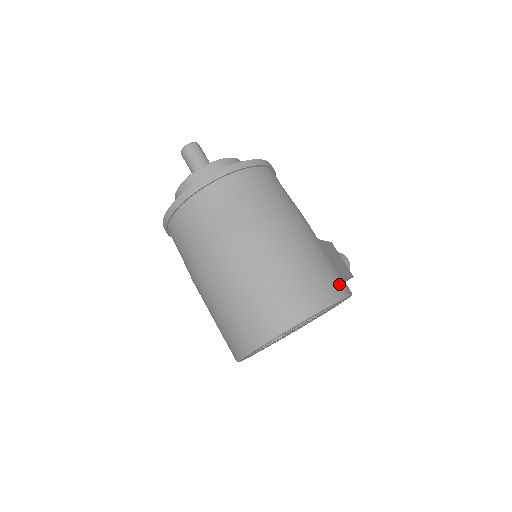
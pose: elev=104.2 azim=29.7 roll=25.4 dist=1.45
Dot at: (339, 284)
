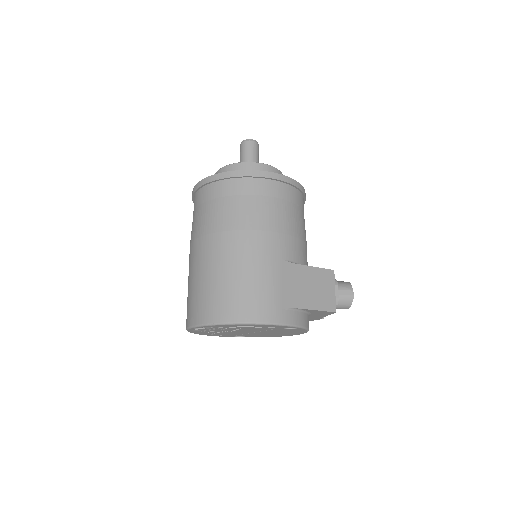
Dot at: (268, 310)
